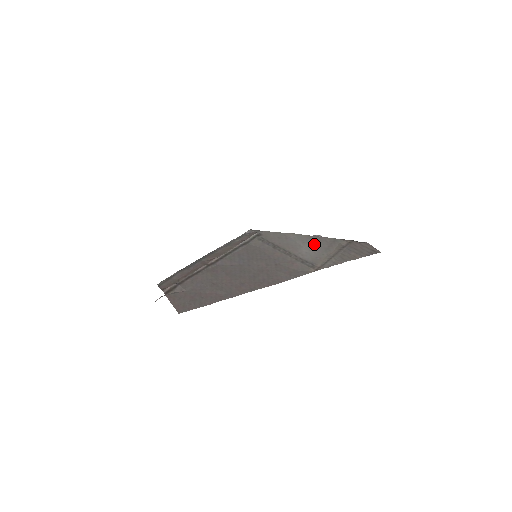
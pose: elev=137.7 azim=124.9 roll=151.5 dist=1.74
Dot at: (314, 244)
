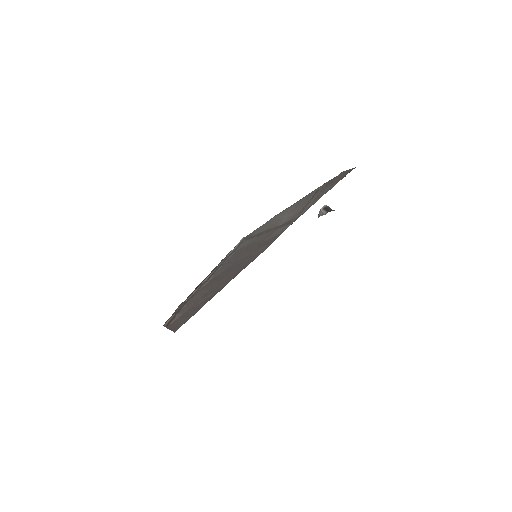
Dot at: (293, 208)
